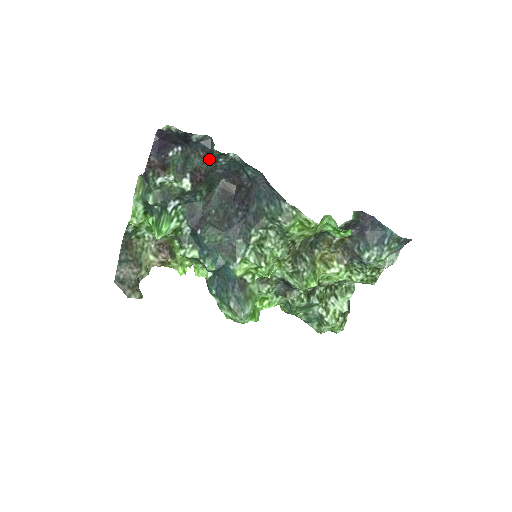
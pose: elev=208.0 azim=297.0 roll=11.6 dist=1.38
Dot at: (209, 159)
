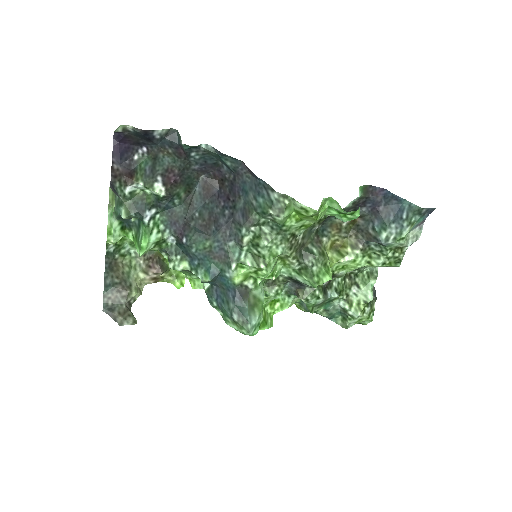
Dot at: (180, 155)
